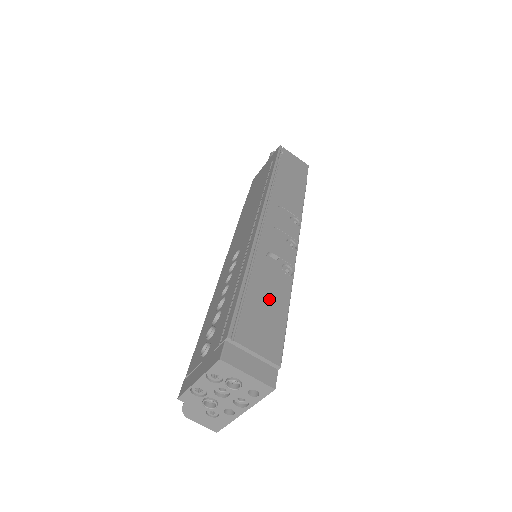
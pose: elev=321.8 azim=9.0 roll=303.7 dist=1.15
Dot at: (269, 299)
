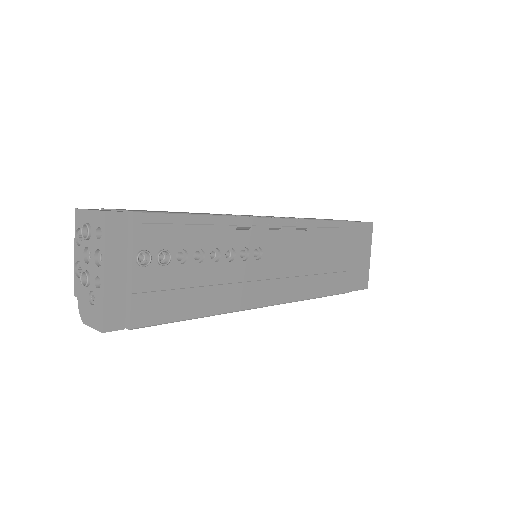
Dot at: occluded
